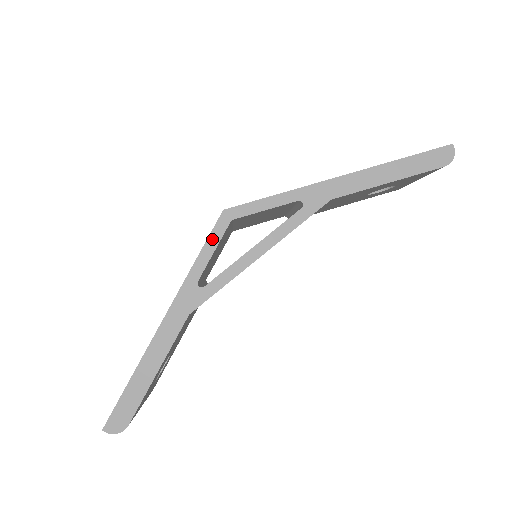
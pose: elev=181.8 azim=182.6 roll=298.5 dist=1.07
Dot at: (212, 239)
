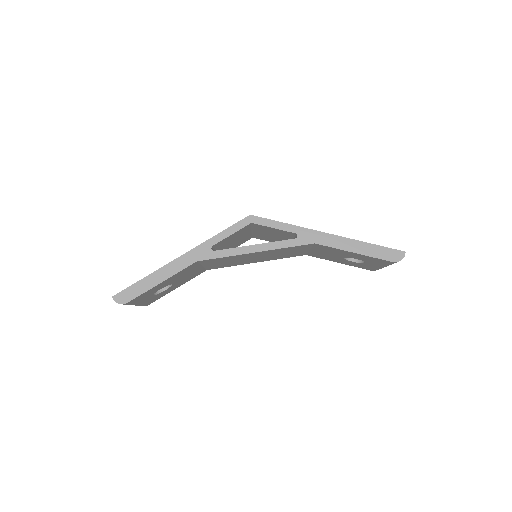
Dot at: (234, 227)
